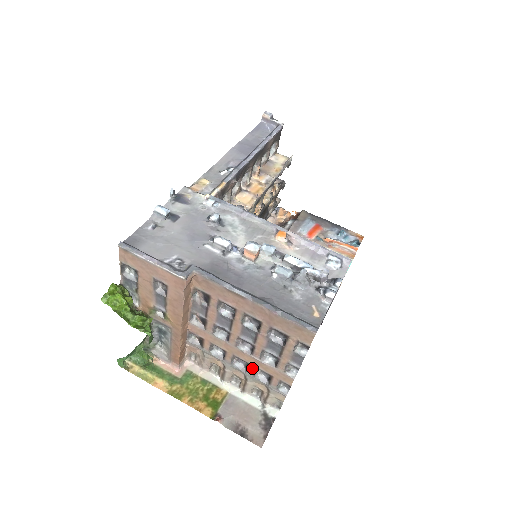
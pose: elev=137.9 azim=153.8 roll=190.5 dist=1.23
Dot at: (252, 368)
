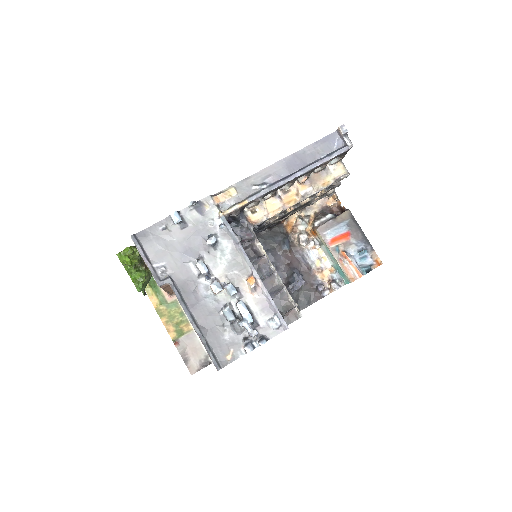
Dot at: occluded
